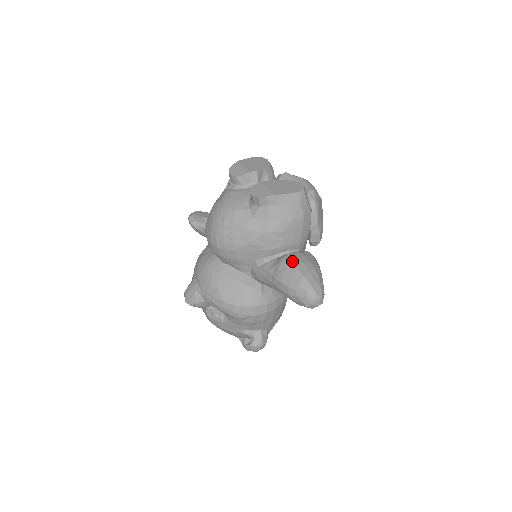
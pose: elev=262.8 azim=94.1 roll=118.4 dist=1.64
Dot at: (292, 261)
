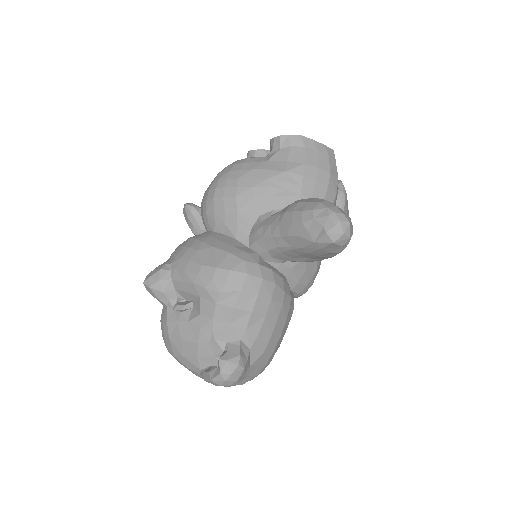
Dot at: occluded
